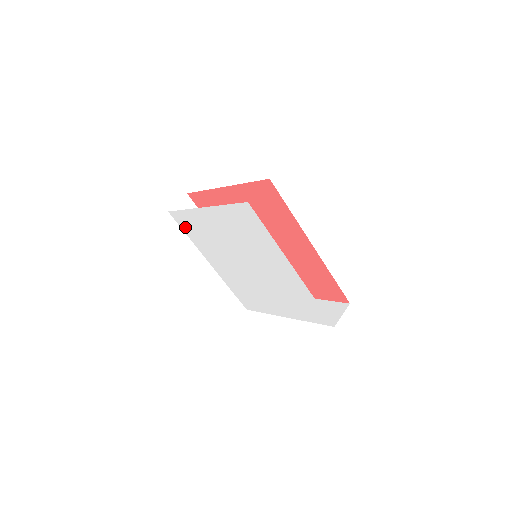
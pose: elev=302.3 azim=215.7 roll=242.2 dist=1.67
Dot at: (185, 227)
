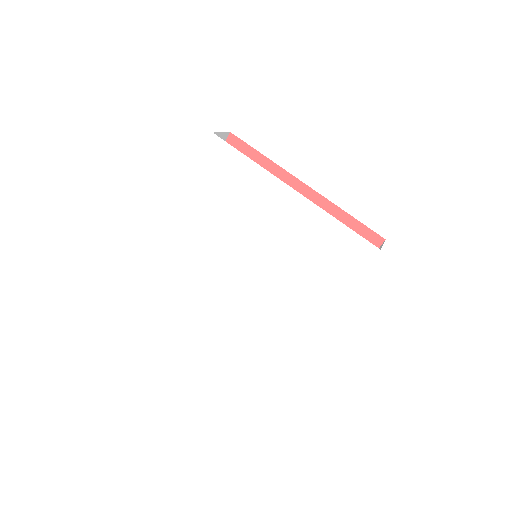
Dot at: (168, 277)
